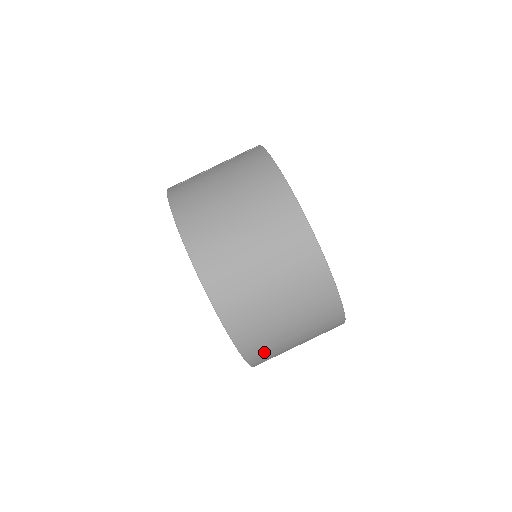
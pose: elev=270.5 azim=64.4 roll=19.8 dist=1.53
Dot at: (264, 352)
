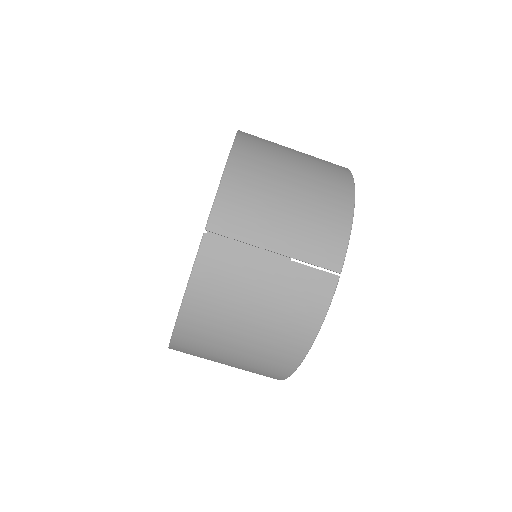
Dot at: occluded
